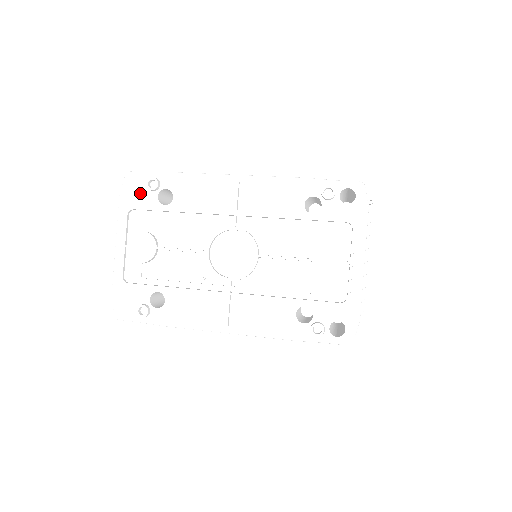
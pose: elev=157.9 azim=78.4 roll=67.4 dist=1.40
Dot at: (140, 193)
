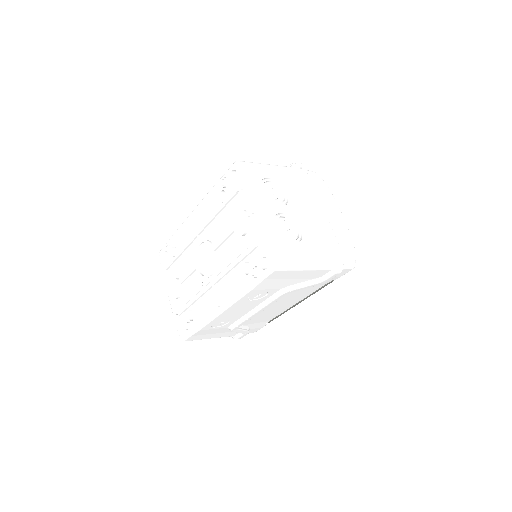
Dot at: (166, 259)
